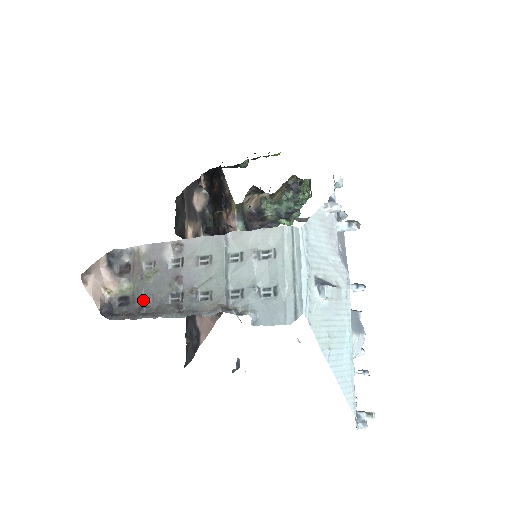
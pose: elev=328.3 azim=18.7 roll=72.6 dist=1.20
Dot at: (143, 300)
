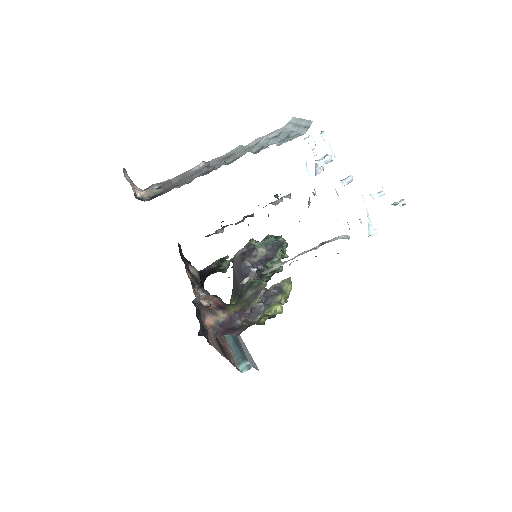
Dot at: (175, 187)
